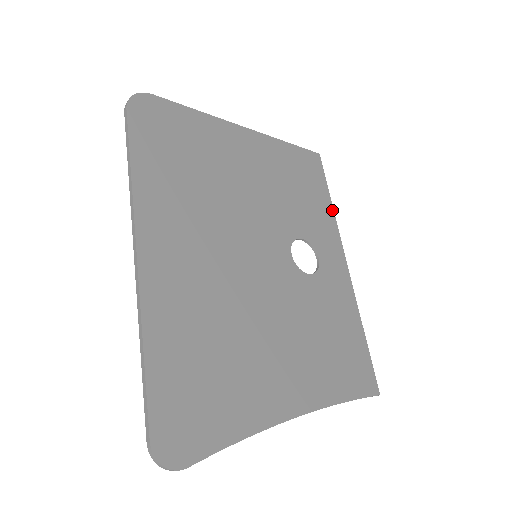
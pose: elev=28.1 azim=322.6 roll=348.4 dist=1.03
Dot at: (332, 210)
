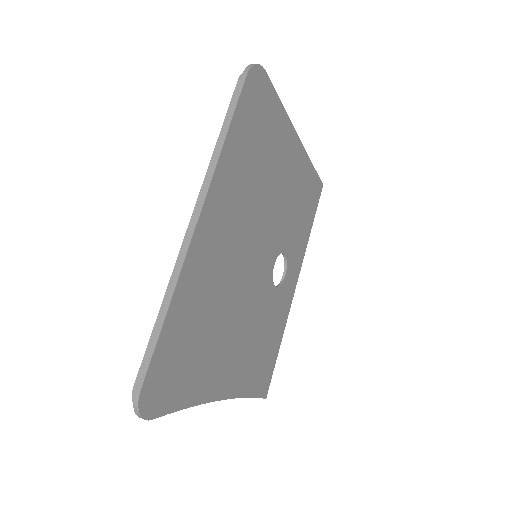
Dot at: (308, 238)
